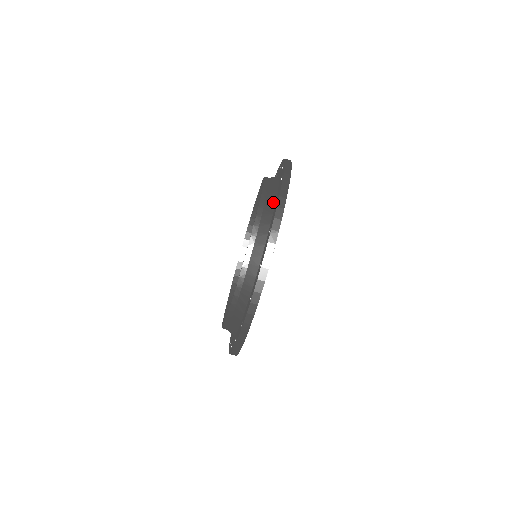
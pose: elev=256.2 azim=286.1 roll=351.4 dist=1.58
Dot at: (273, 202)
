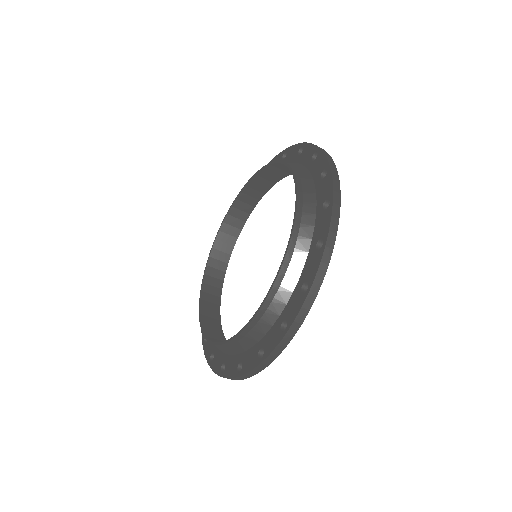
Dot at: (298, 272)
